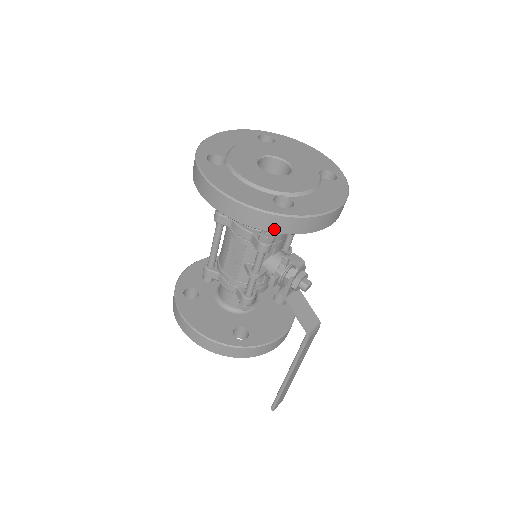
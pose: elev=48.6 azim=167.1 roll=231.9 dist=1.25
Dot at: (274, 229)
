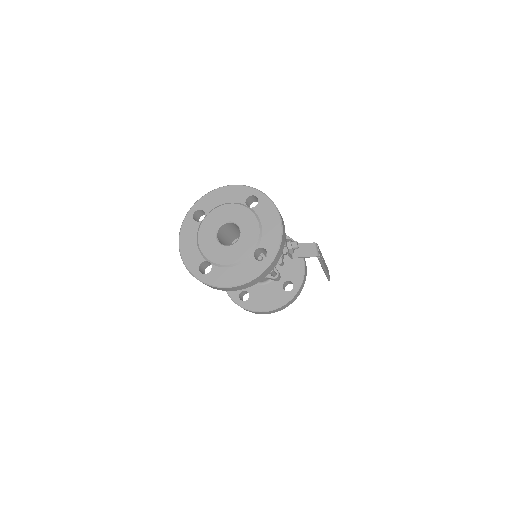
Dot at: (272, 269)
